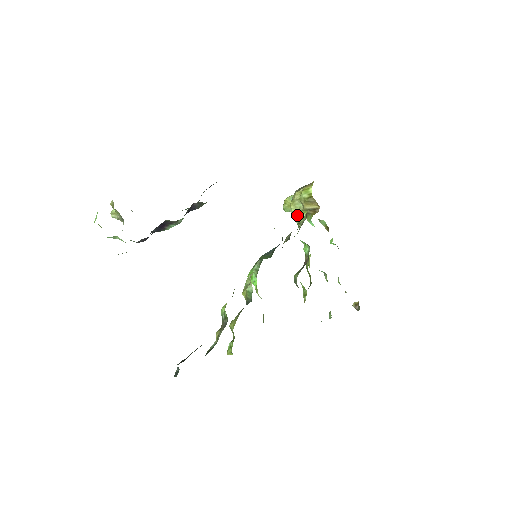
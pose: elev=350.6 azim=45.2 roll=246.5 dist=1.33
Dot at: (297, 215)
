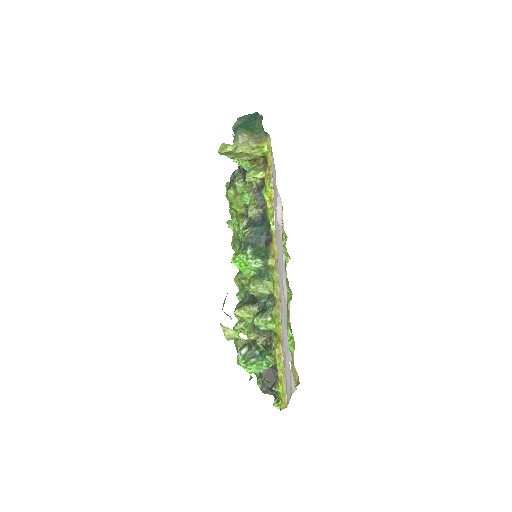
Dot at: (248, 174)
